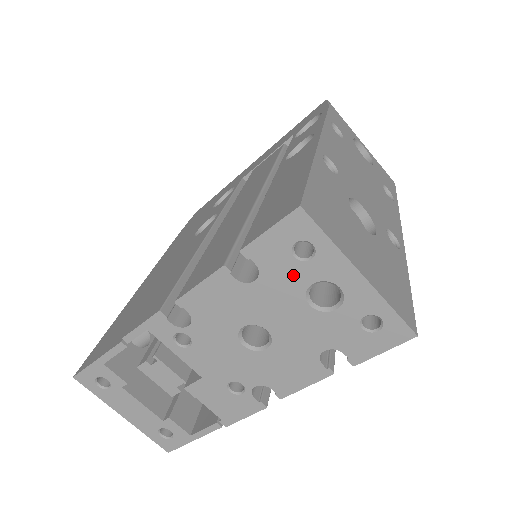
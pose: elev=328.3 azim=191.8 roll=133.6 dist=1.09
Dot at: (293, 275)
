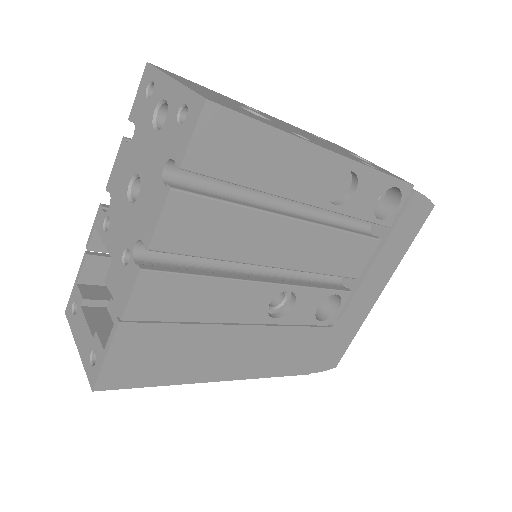
Dot at: (147, 113)
